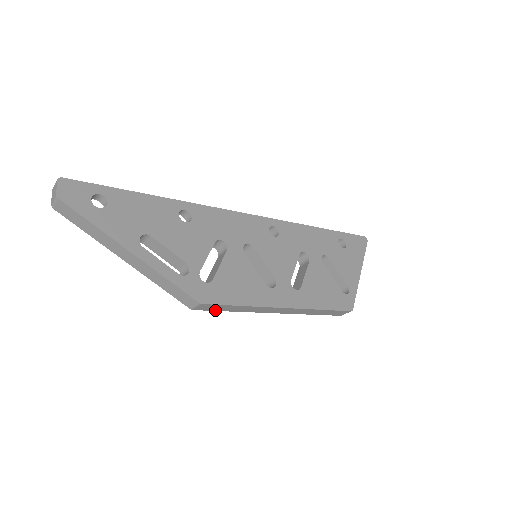
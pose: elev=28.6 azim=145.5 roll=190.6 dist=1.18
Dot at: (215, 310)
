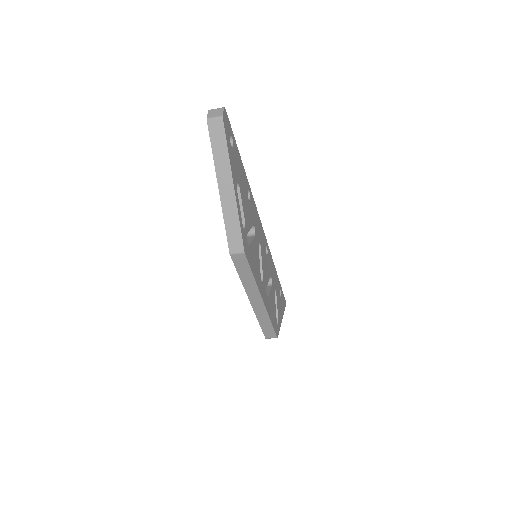
Dot at: (236, 267)
